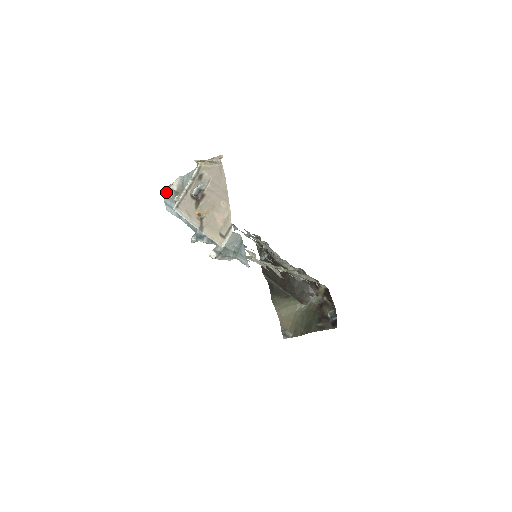
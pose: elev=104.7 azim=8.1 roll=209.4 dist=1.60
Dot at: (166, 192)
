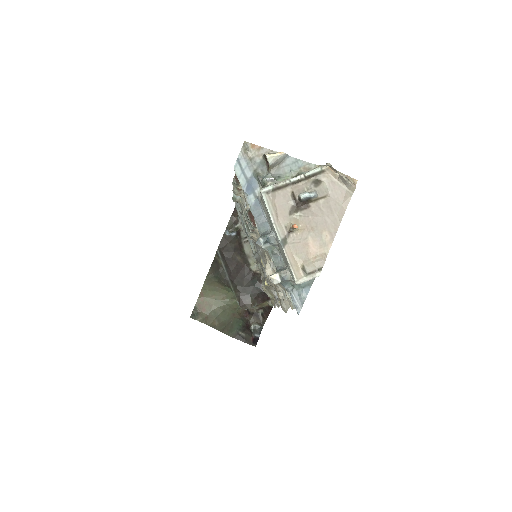
Dot at: (250, 150)
